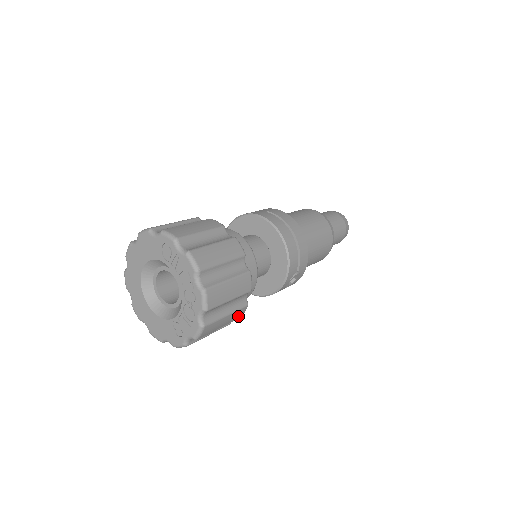
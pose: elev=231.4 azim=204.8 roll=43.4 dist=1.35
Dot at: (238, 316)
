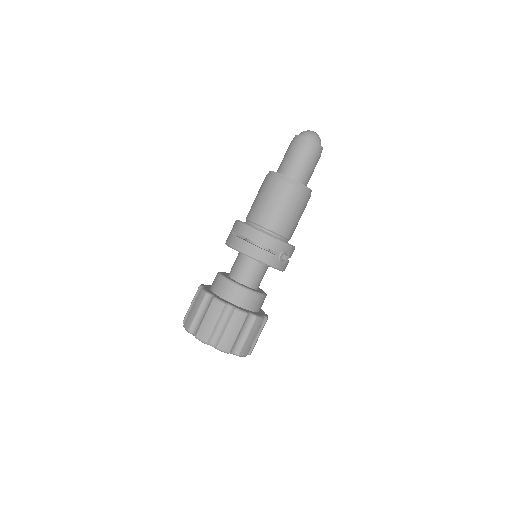
Dot at: (259, 324)
